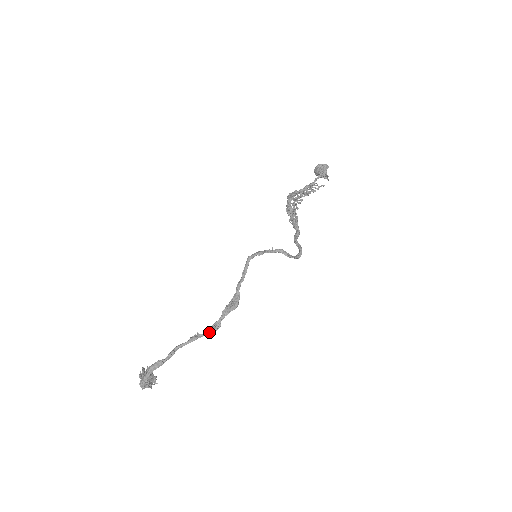
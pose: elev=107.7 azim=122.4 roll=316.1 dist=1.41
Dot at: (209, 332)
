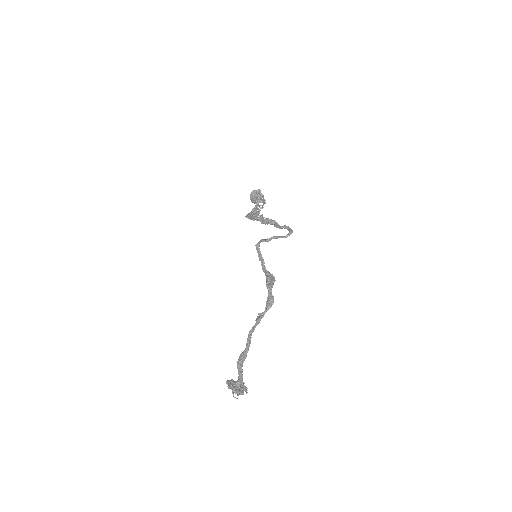
Dot at: (268, 306)
